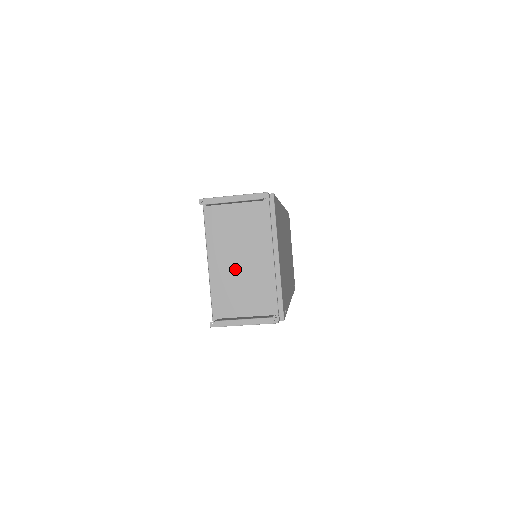
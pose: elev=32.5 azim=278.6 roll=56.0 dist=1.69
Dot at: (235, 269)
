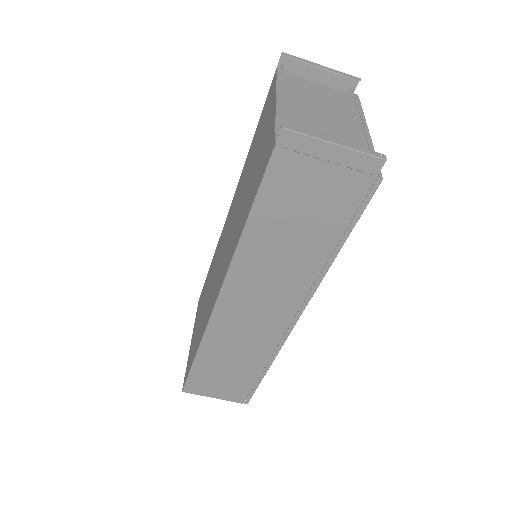
Dot at: (313, 117)
